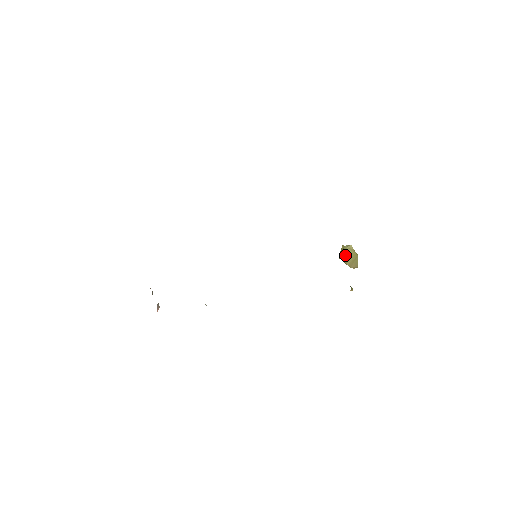
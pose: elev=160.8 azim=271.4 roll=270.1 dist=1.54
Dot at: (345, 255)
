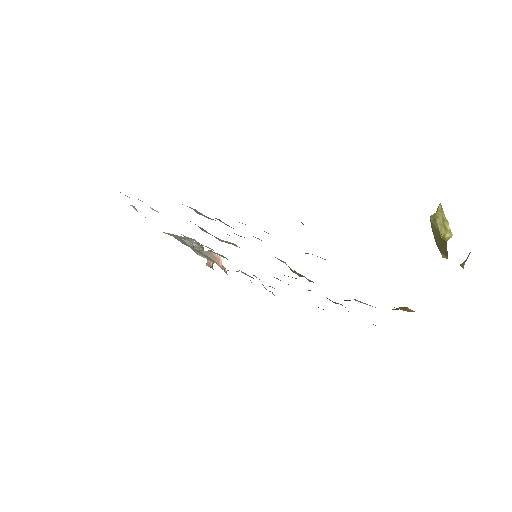
Dot at: (432, 230)
